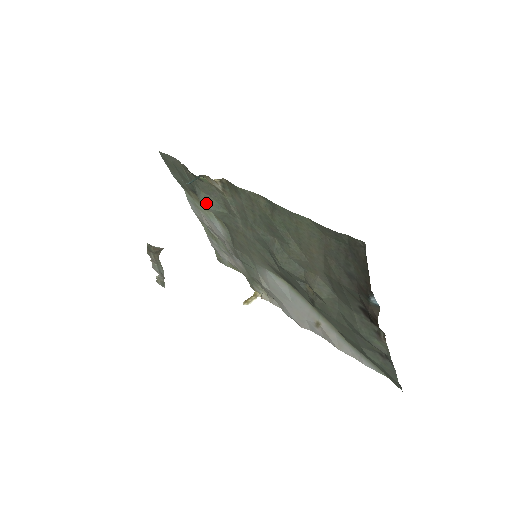
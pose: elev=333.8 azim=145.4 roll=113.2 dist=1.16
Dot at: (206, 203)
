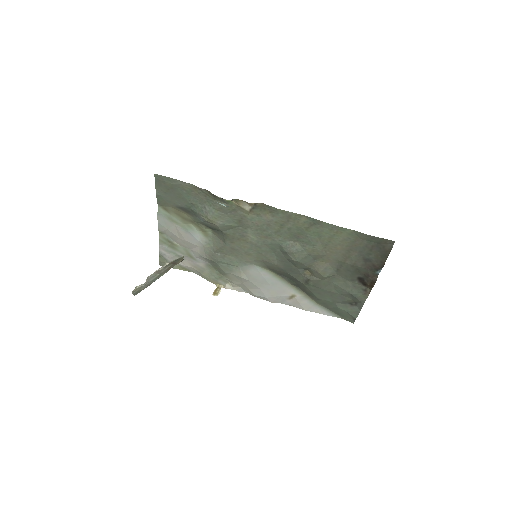
Dot at: (217, 219)
